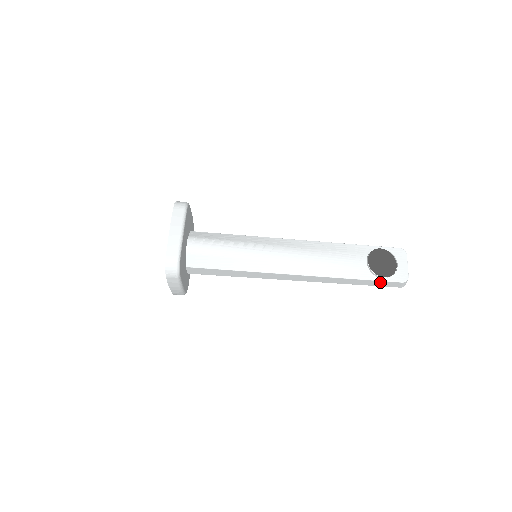
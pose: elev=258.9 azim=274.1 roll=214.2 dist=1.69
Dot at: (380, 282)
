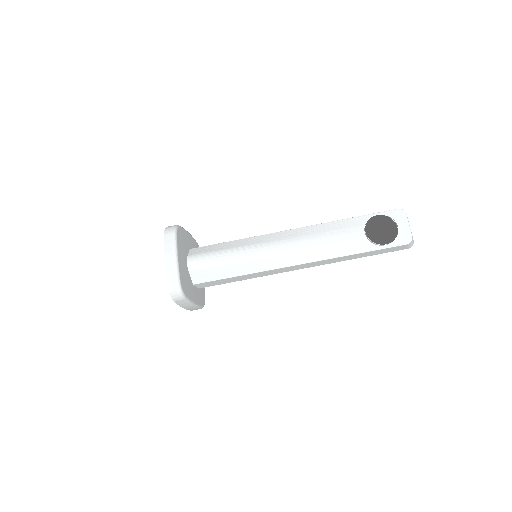
Dot at: (384, 250)
